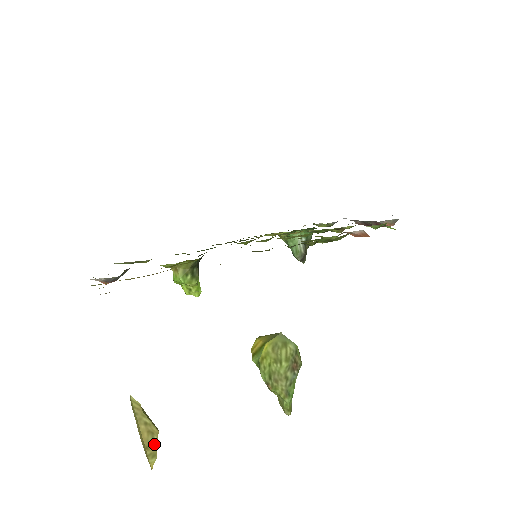
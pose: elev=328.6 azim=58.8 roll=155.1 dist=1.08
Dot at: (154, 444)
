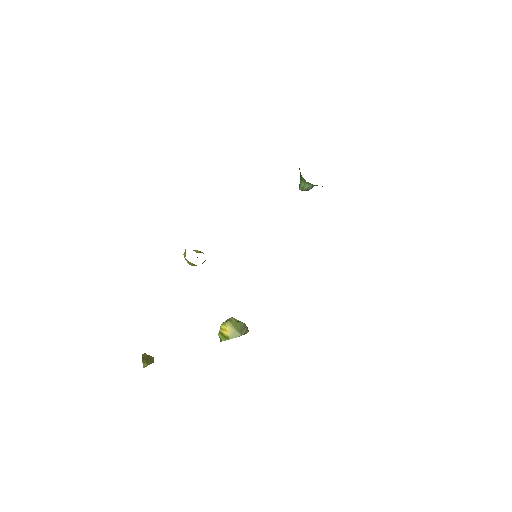
Dot at: occluded
